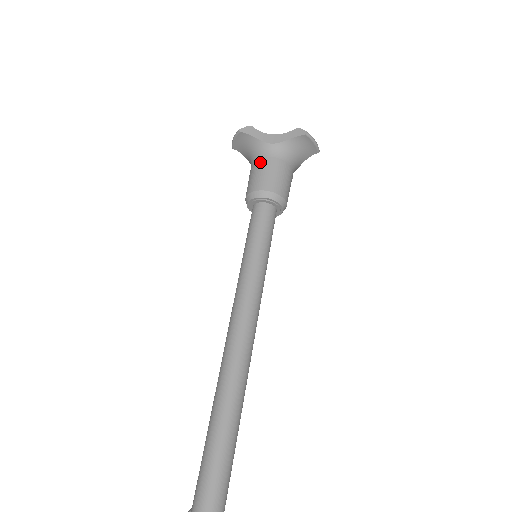
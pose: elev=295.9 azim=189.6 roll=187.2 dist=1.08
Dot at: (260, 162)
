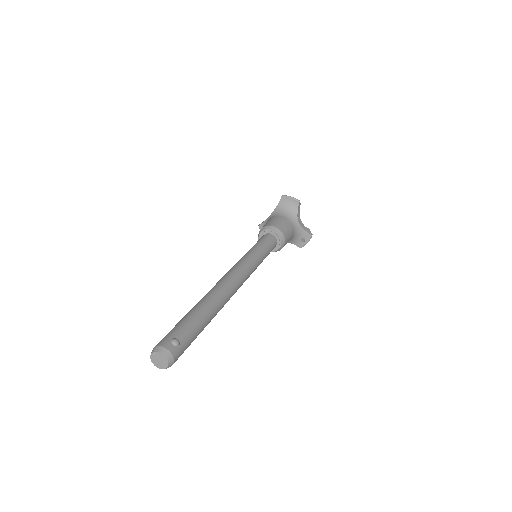
Dot at: occluded
